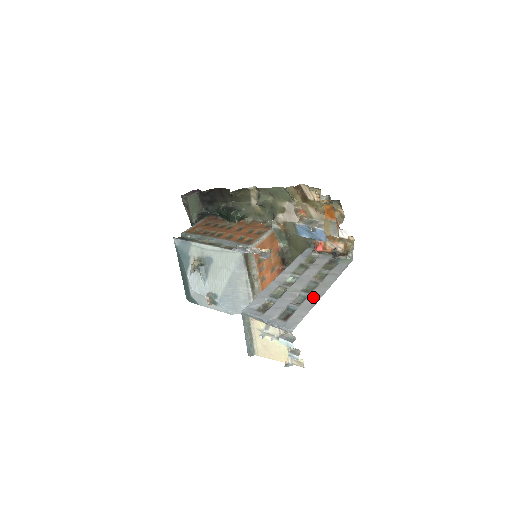
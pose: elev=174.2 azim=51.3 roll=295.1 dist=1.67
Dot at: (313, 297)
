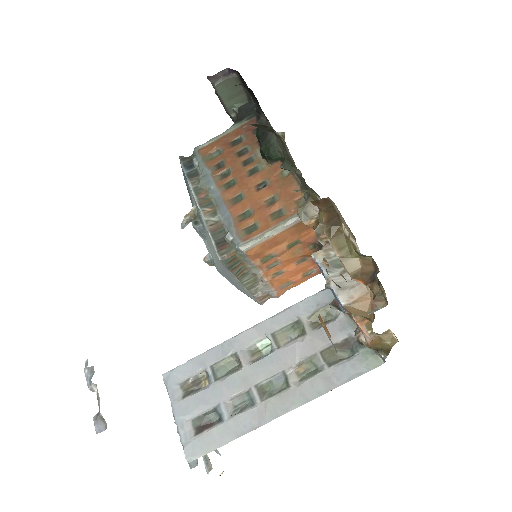
Dot at: (259, 413)
